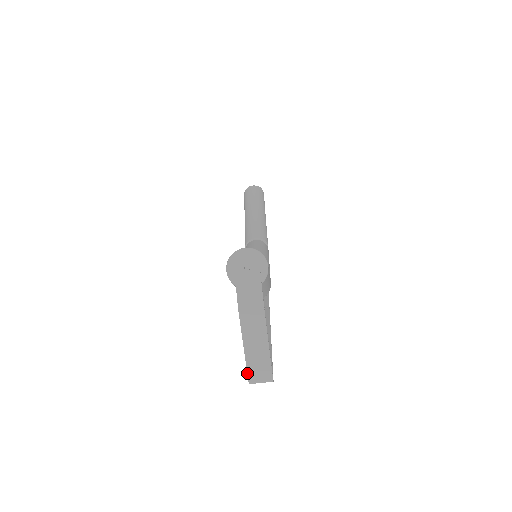
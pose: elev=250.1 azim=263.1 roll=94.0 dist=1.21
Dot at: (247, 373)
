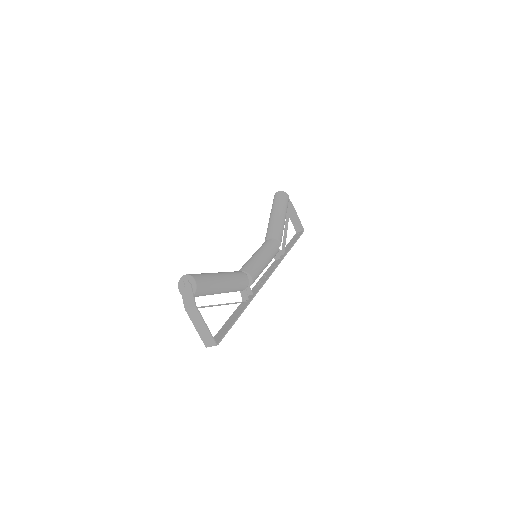
Dot at: (203, 342)
